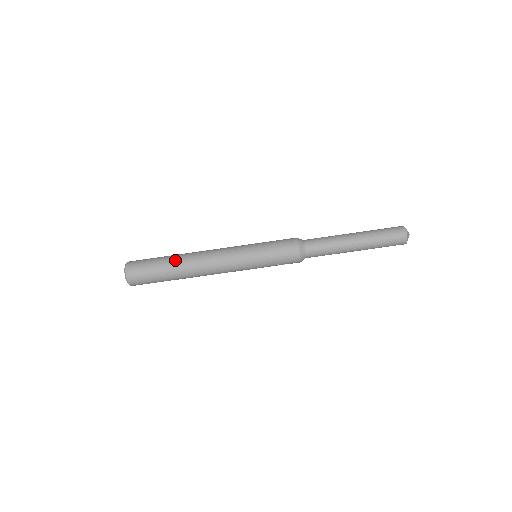
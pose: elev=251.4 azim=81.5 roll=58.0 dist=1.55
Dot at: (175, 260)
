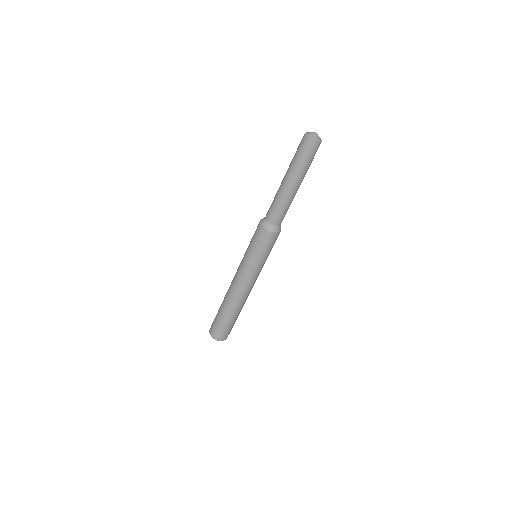
Dot at: (228, 311)
